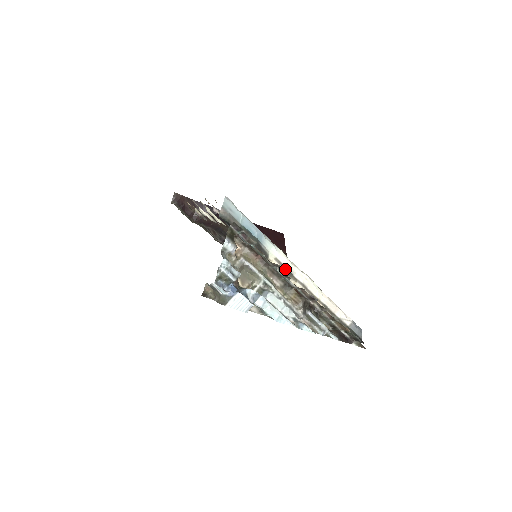
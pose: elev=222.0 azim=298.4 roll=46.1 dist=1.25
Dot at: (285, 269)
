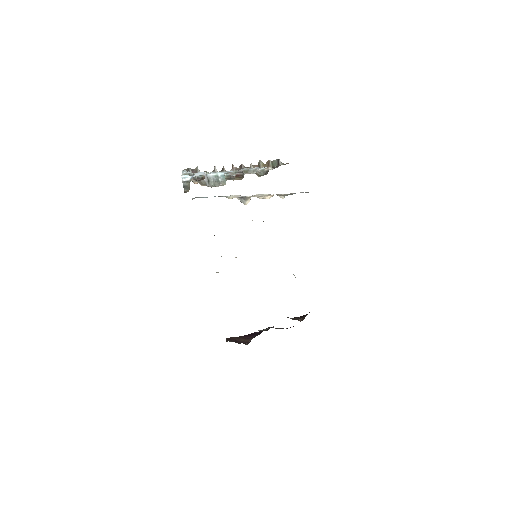
Dot at: (241, 198)
